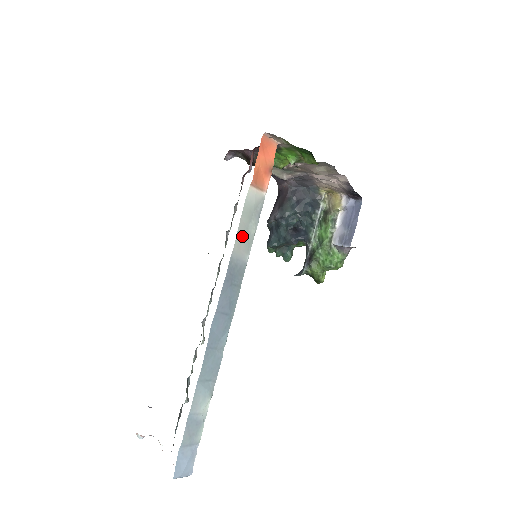
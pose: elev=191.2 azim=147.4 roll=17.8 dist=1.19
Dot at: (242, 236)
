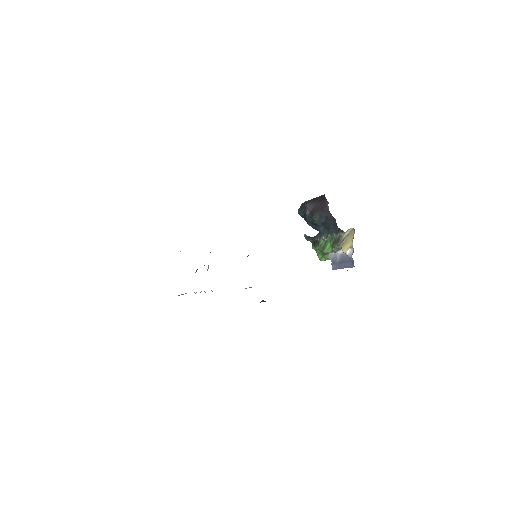
Dot at: occluded
